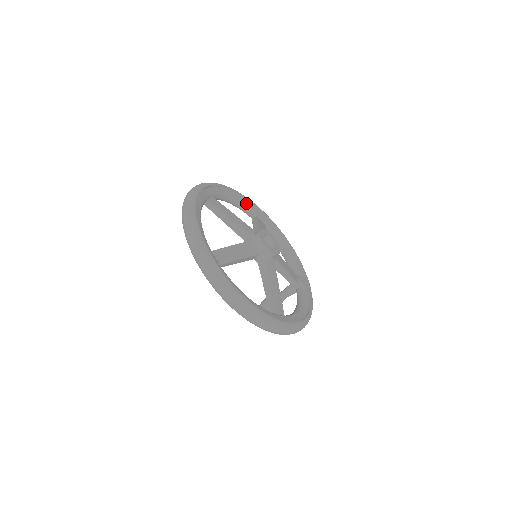
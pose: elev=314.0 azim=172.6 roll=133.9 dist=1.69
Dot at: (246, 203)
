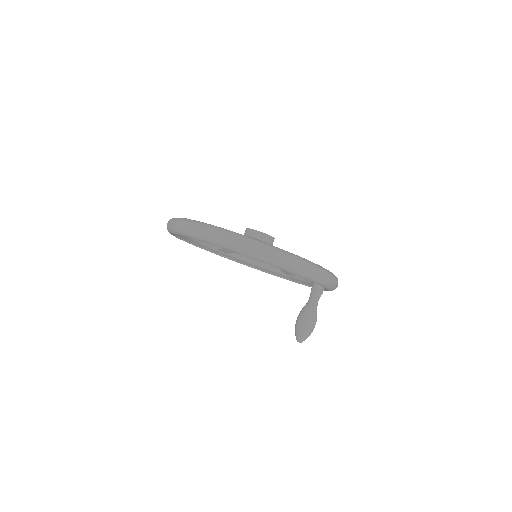
Dot at: occluded
